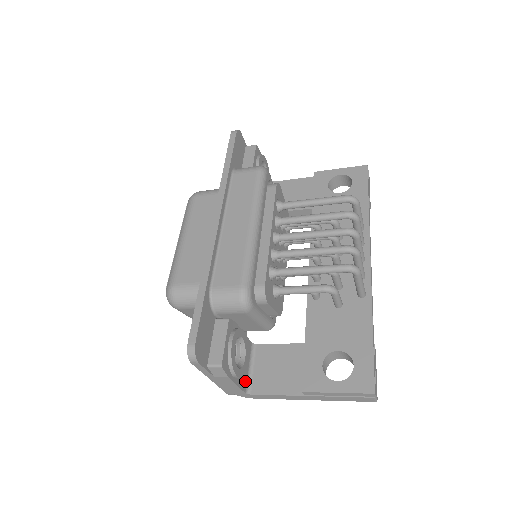
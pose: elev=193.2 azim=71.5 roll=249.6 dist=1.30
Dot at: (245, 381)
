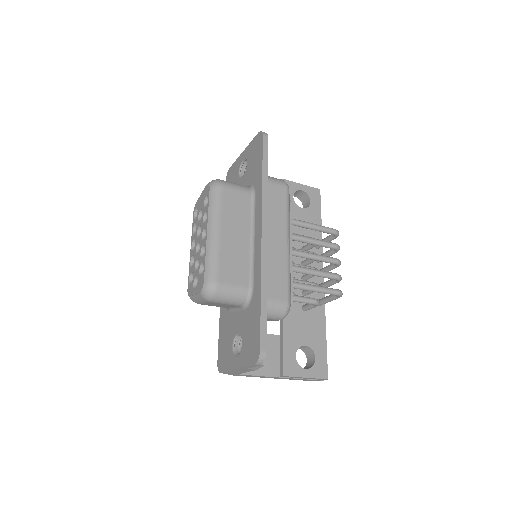
Dot at: occluded
